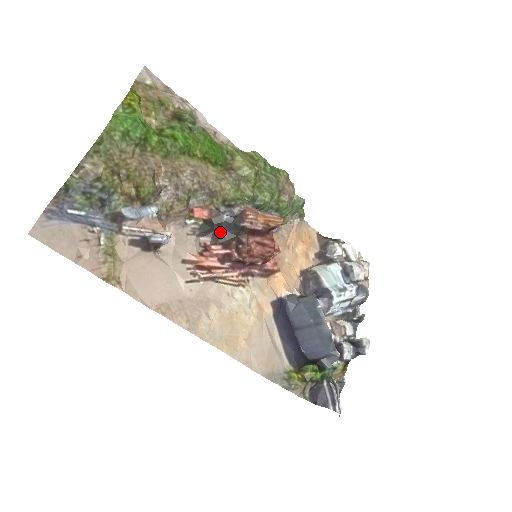
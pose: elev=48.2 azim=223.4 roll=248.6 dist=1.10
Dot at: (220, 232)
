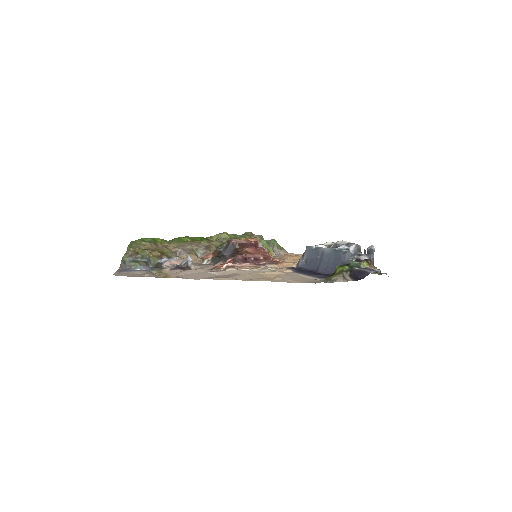
Dot at: (225, 257)
